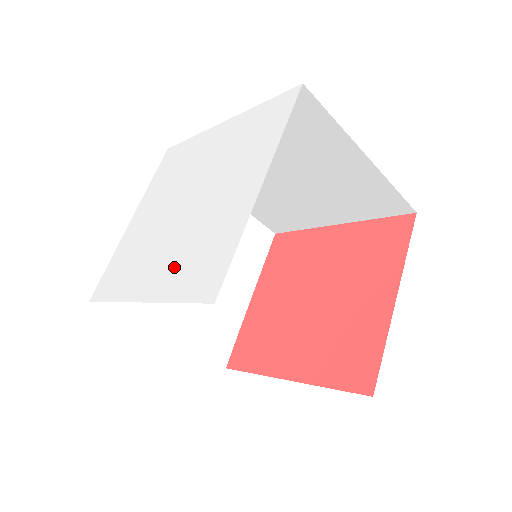
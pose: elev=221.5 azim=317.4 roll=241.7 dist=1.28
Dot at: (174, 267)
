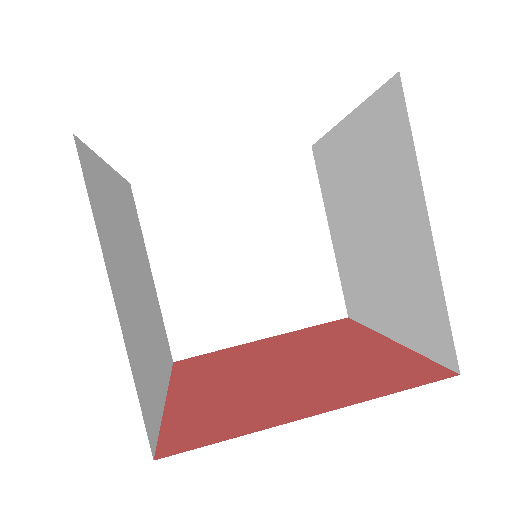
Dot at: occluded
